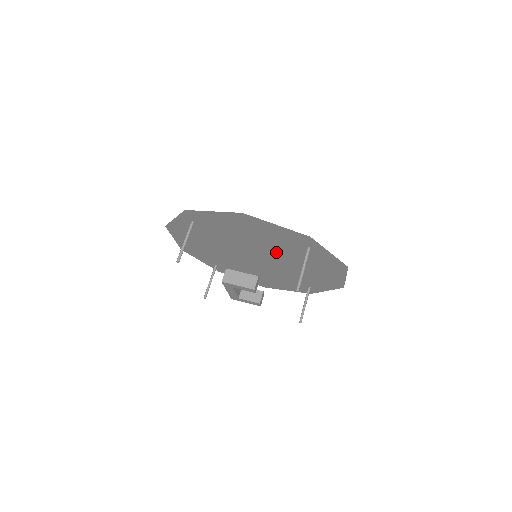
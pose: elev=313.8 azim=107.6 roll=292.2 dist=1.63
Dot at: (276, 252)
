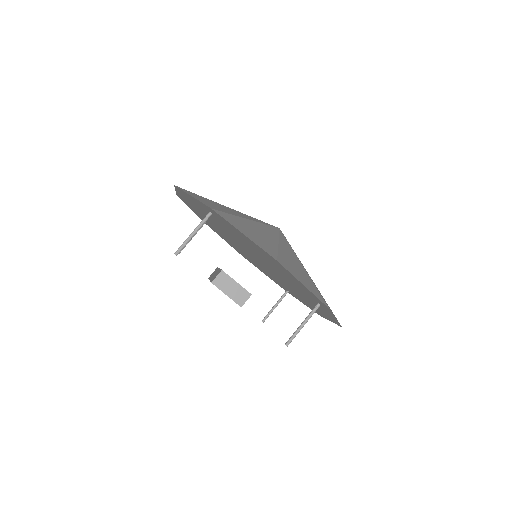
Dot at: (281, 276)
